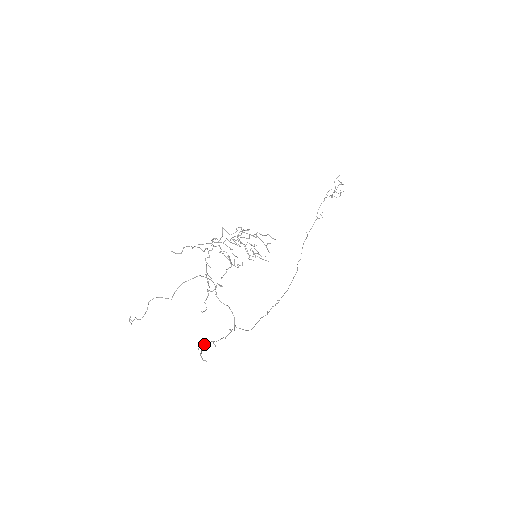
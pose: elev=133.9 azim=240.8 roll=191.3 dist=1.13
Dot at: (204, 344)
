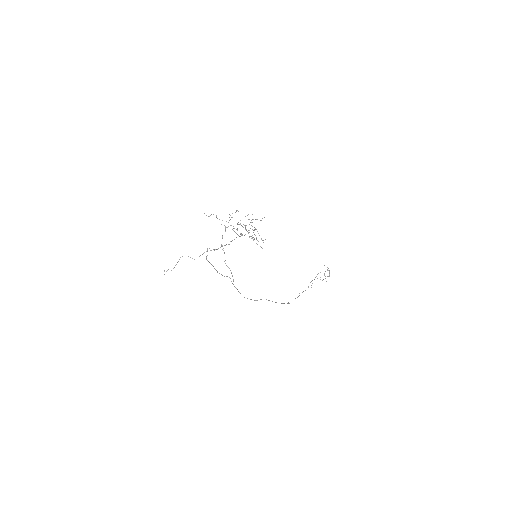
Dot at: (210, 263)
